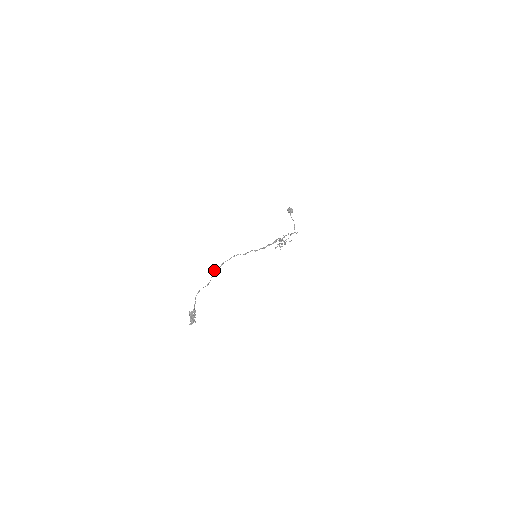
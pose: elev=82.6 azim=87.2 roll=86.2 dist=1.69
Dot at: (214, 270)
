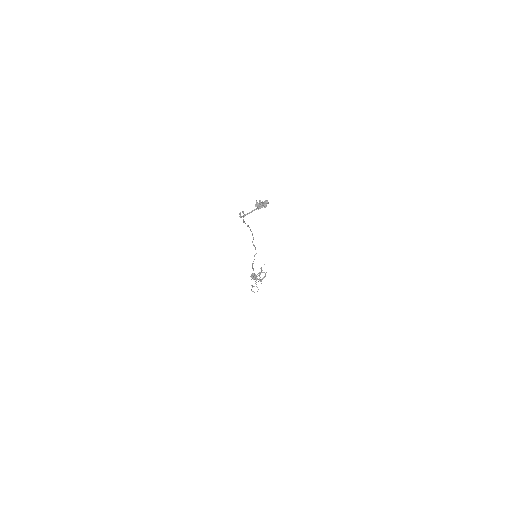
Dot at: occluded
